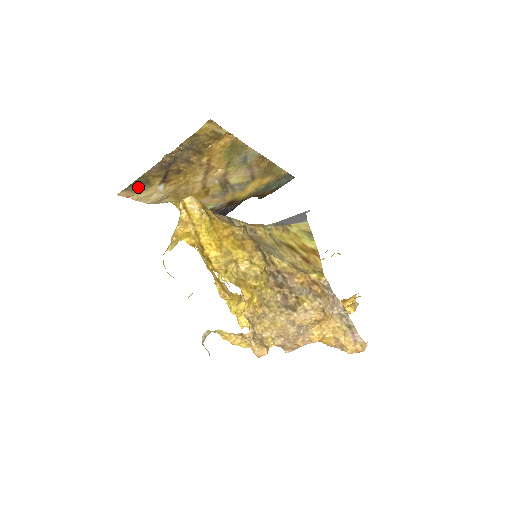
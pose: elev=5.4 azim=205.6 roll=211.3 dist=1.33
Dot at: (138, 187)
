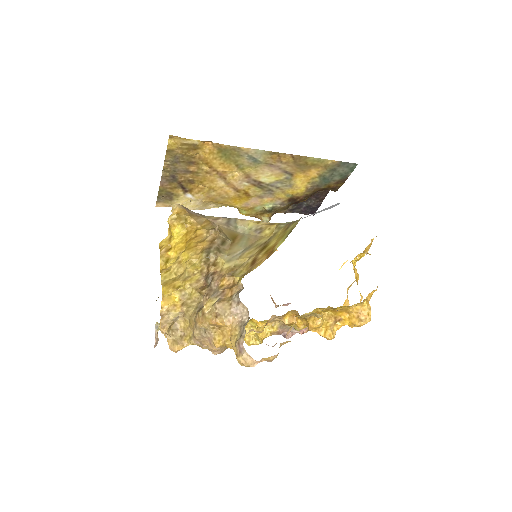
Dot at: (167, 198)
